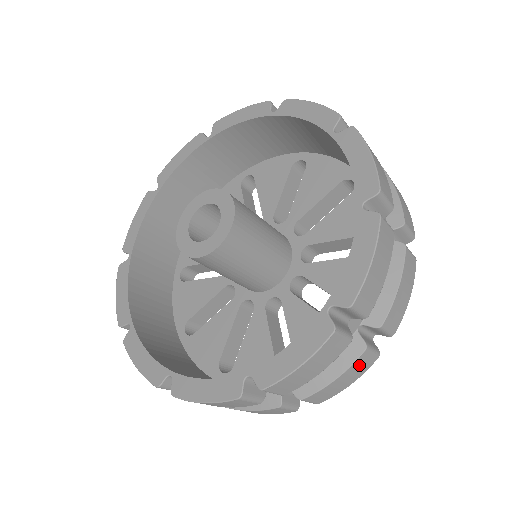
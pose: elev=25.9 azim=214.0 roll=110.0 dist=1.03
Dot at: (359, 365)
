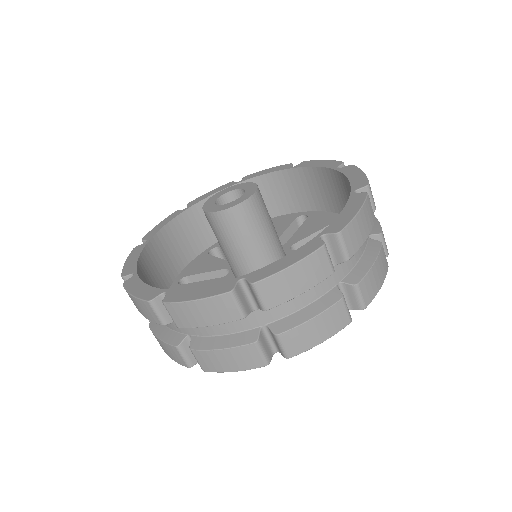
Dot at: (334, 315)
